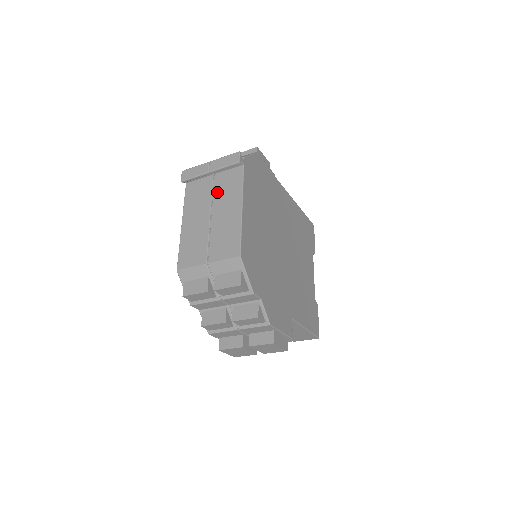
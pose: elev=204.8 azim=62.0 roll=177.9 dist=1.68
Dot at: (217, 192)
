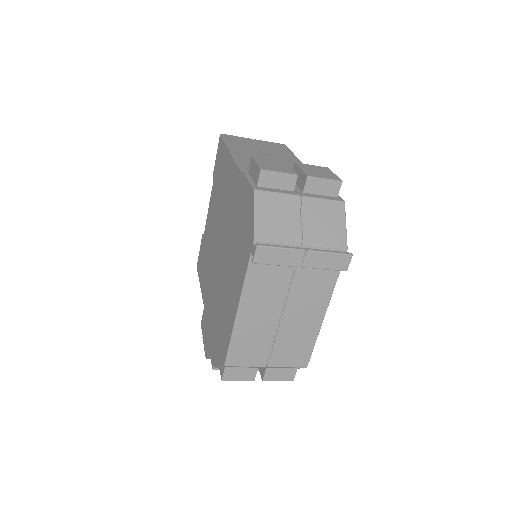
Dot at: (298, 287)
